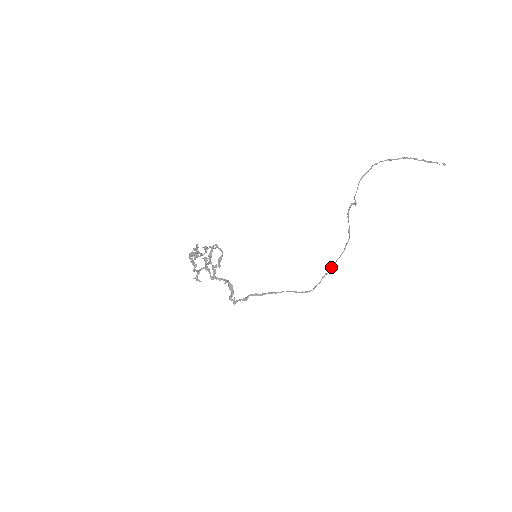
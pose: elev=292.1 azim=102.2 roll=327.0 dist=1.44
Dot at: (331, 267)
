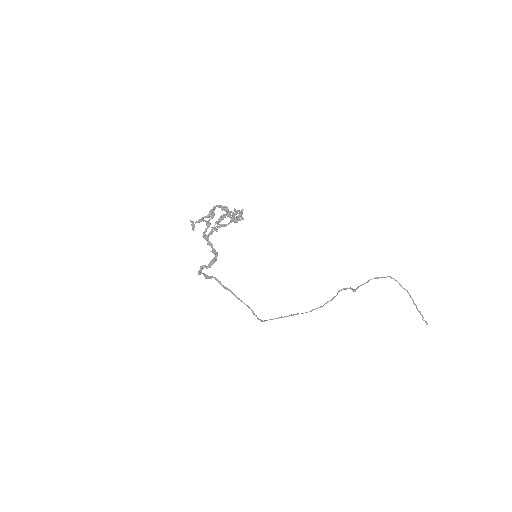
Dot at: occluded
